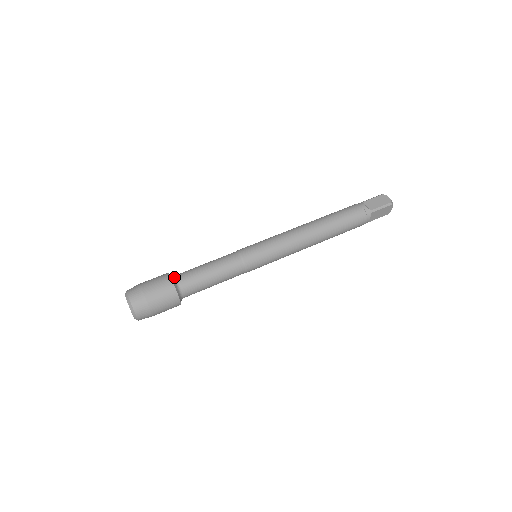
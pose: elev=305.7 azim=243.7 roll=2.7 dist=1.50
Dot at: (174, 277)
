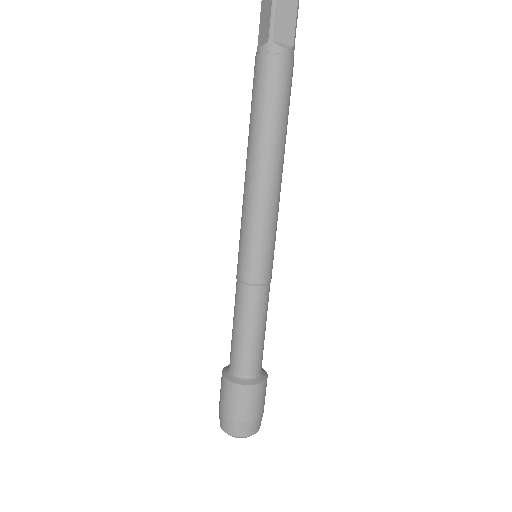
Dot at: (246, 378)
